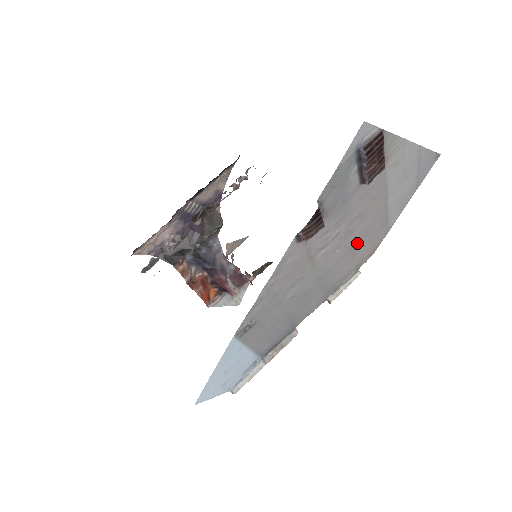
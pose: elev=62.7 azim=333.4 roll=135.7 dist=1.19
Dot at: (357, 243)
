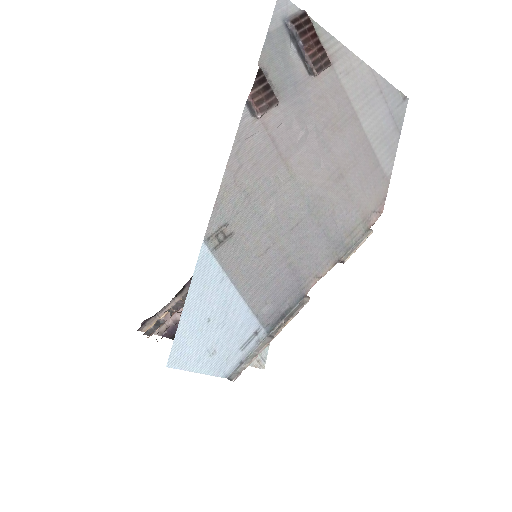
Dot at: (345, 174)
